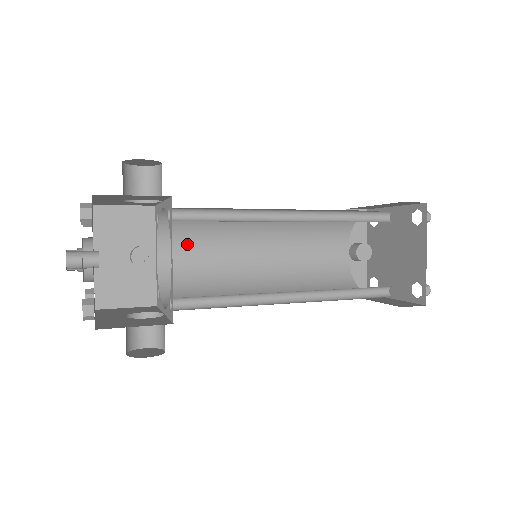
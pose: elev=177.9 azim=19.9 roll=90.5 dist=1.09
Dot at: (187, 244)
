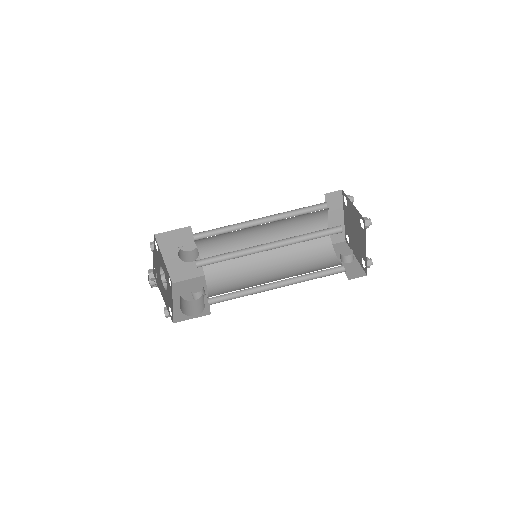
Dot at: (225, 282)
